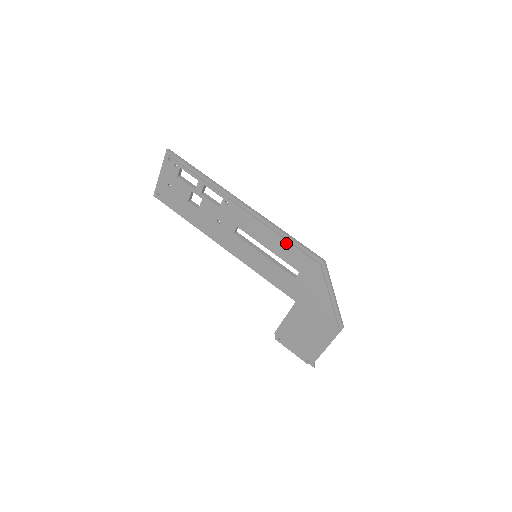
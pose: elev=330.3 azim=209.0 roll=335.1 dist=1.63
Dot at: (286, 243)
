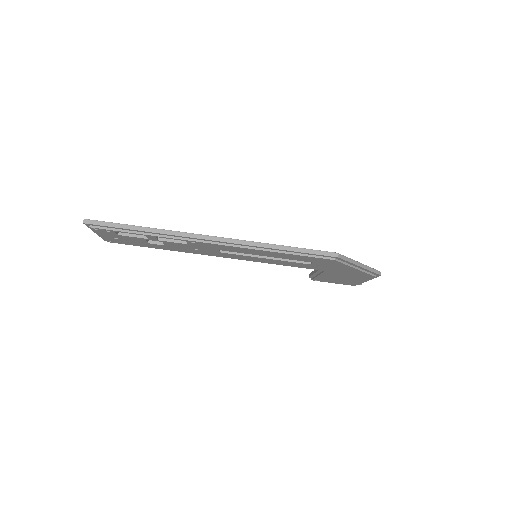
Dot at: (285, 254)
